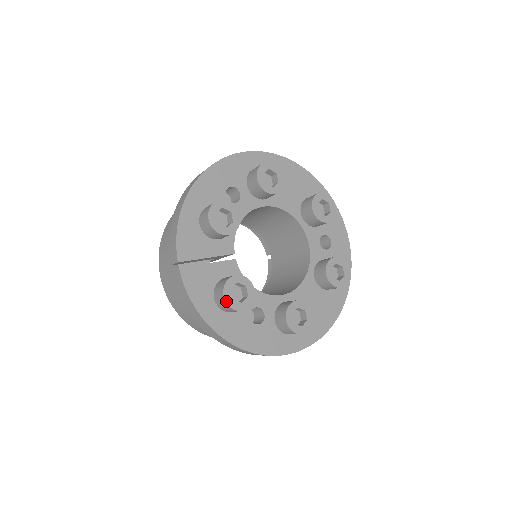
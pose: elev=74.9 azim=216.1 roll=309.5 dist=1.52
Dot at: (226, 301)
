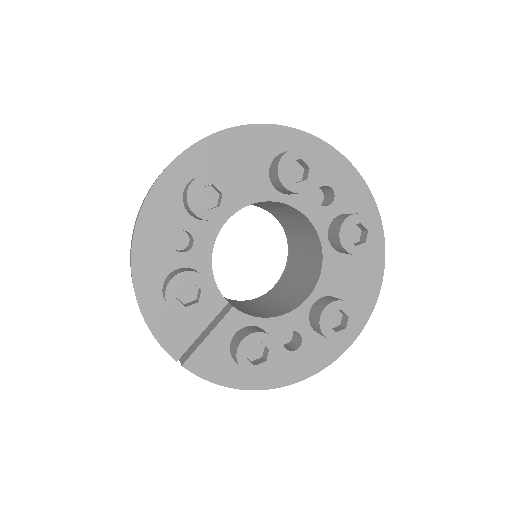
Dot at: (249, 373)
